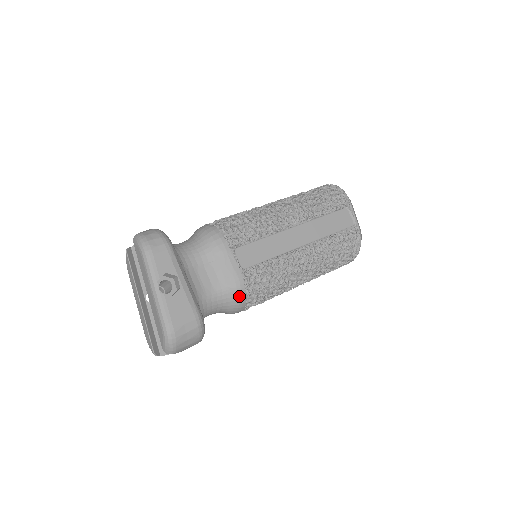
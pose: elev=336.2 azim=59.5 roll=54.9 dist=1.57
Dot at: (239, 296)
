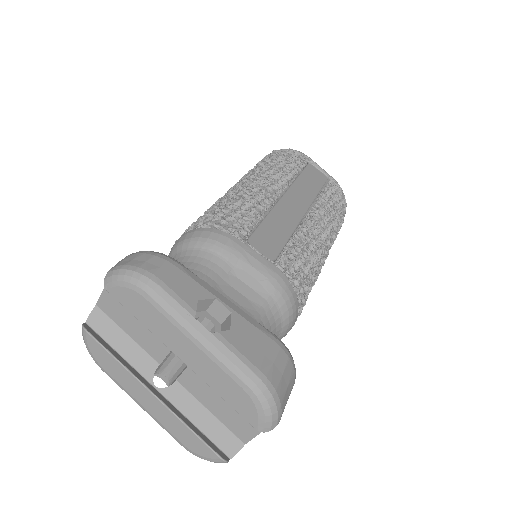
Dot at: (290, 299)
